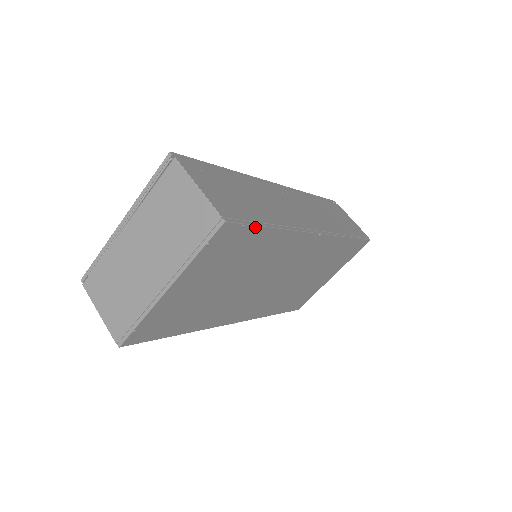
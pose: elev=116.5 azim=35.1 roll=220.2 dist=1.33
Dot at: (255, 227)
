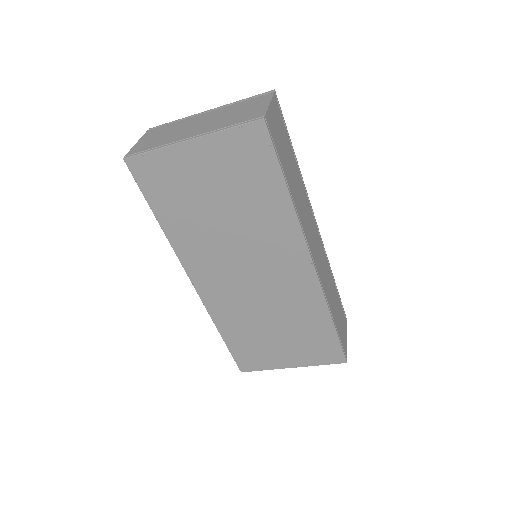
Dot at: (277, 162)
